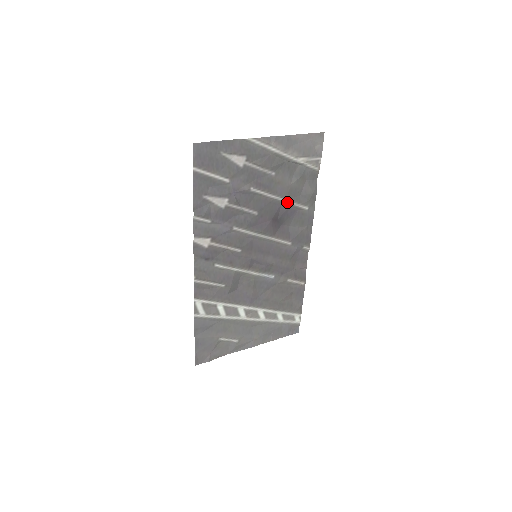
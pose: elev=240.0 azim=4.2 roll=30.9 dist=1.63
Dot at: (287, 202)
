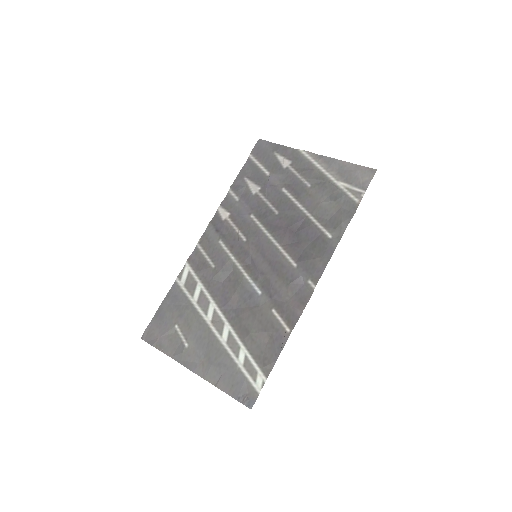
Dot at: (311, 219)
